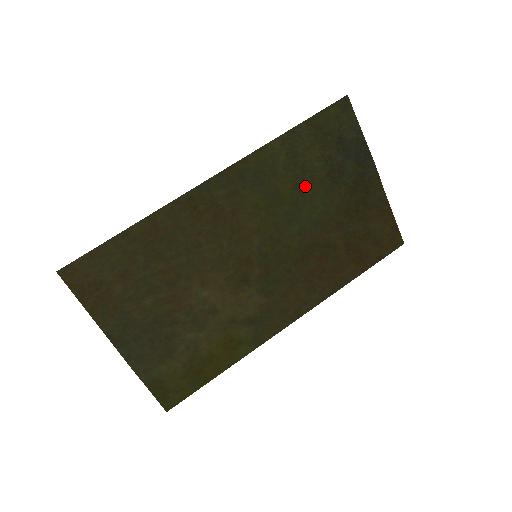
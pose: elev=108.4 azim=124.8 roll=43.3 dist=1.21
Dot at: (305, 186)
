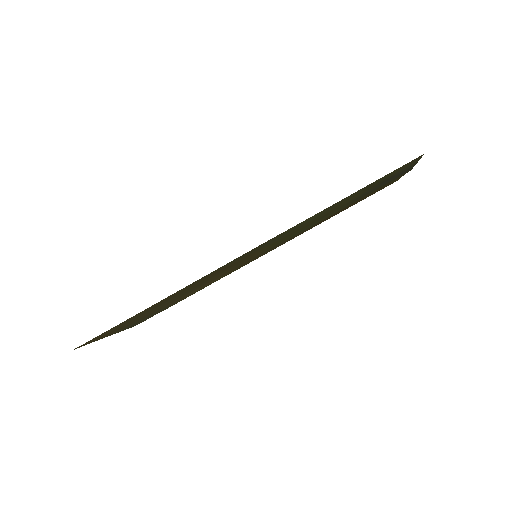
Dot at: (326, 215)
